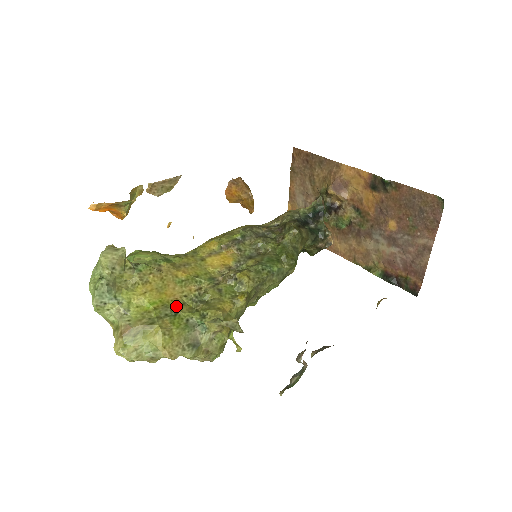
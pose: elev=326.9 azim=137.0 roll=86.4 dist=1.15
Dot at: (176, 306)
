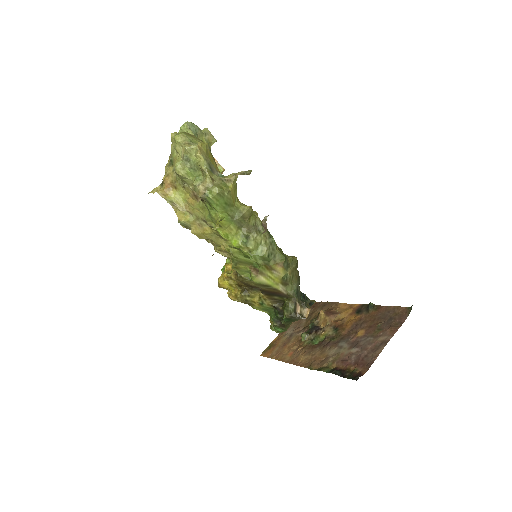
Dot at: occluded
